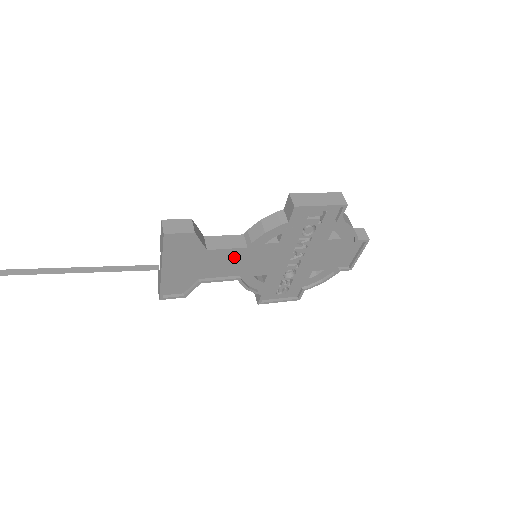
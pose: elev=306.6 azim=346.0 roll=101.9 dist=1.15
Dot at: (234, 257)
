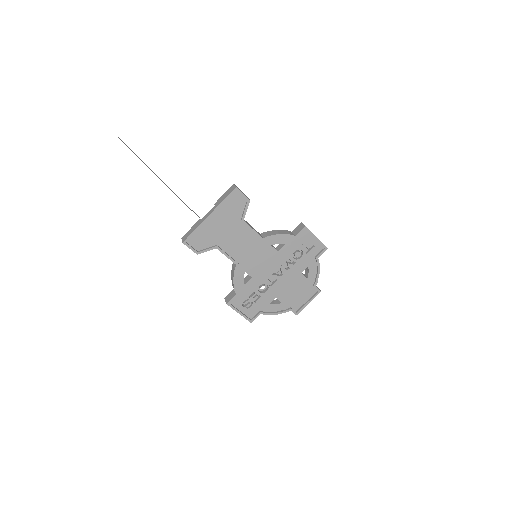
Dot at: (249, 242)
